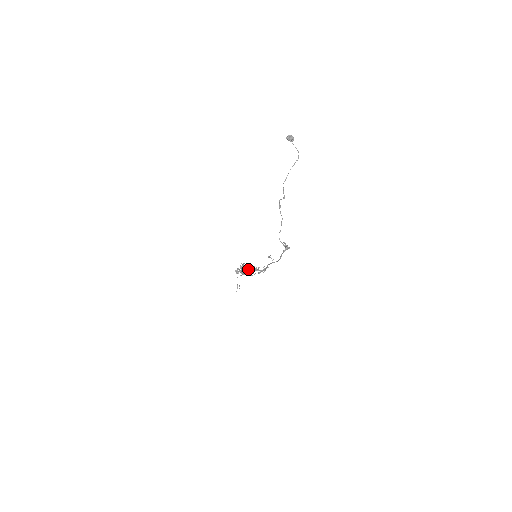
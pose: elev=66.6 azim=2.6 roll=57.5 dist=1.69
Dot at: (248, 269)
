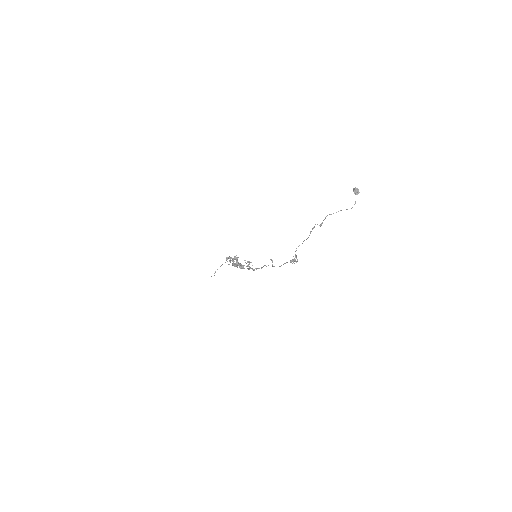
Dot at: occluded
